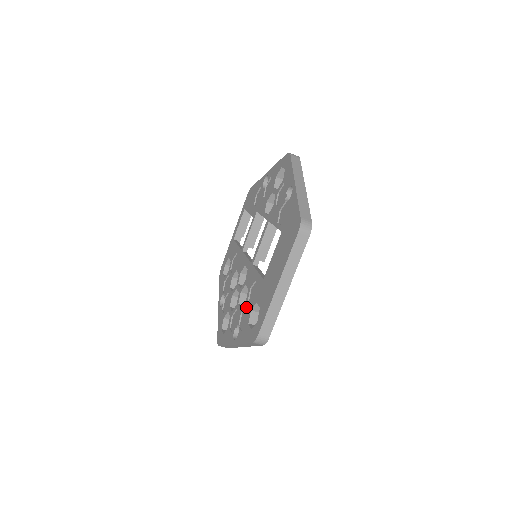
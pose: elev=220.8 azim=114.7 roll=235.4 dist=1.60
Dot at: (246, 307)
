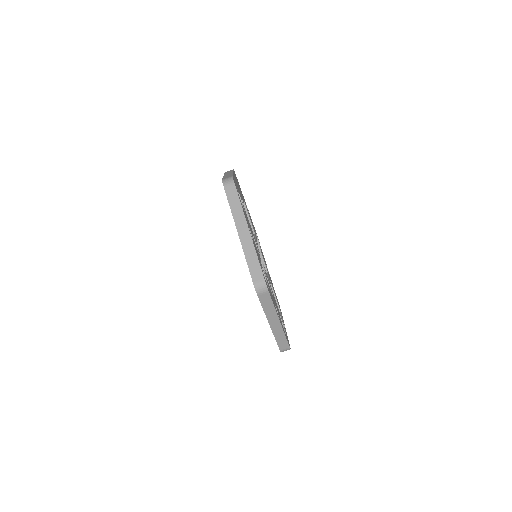
Dot at: occluded
